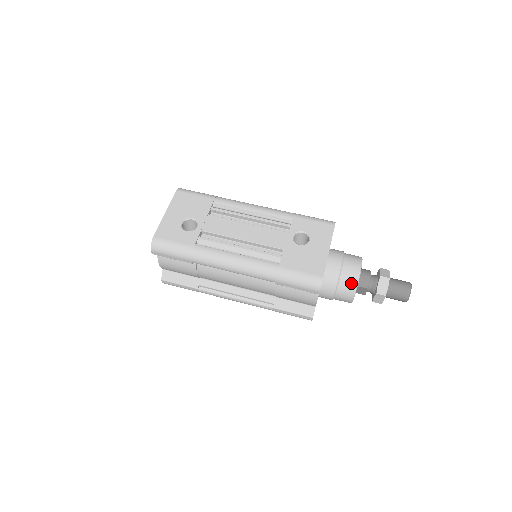
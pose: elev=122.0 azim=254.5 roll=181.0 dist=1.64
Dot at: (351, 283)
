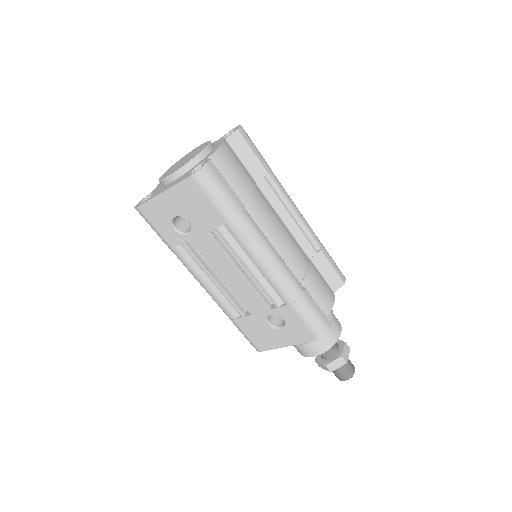
Dot at: (297, 350)
